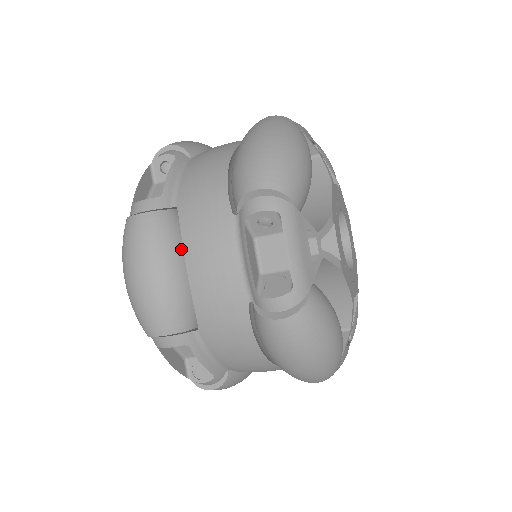
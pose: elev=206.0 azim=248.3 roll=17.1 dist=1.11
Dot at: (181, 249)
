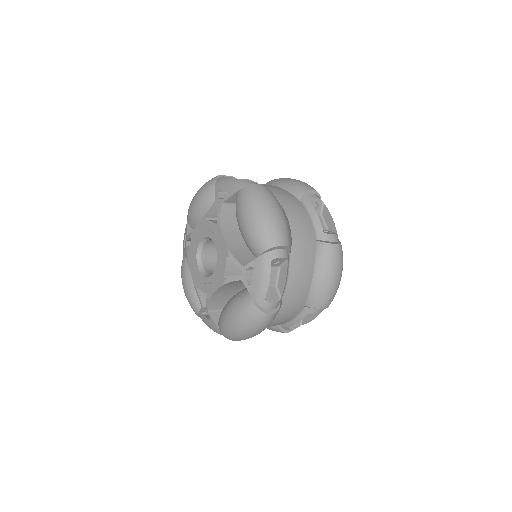
Dot at: occluded
